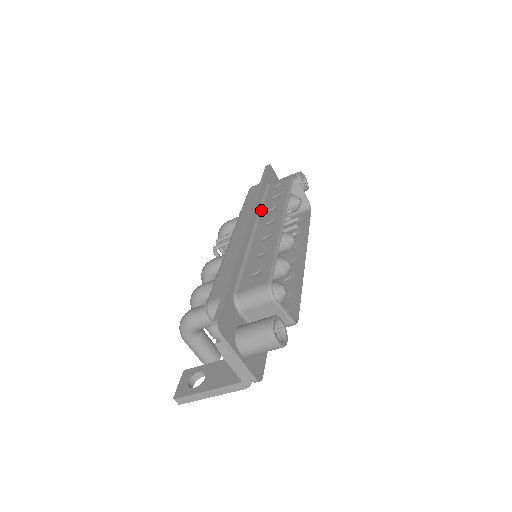
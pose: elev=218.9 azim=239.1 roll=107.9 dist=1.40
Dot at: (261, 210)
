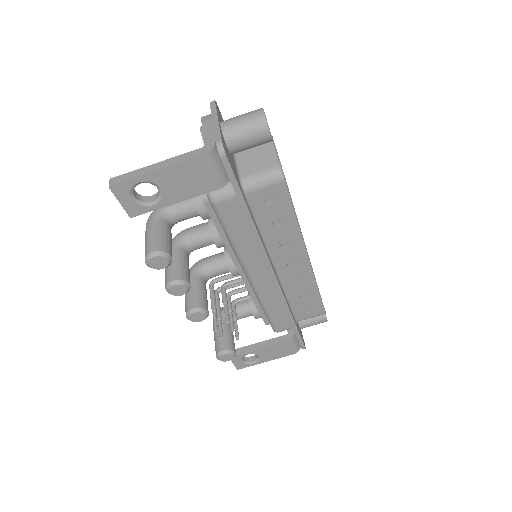
Dot at: occluded
